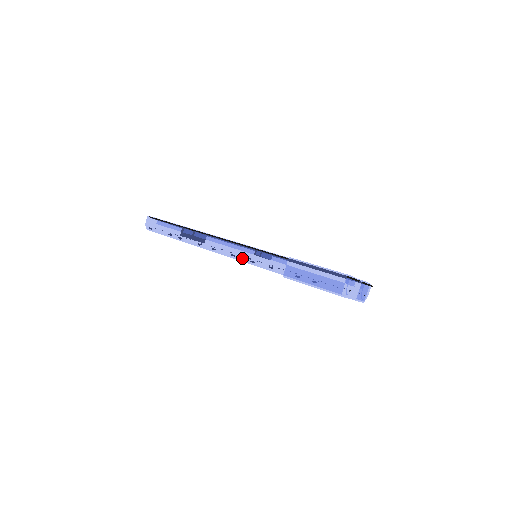
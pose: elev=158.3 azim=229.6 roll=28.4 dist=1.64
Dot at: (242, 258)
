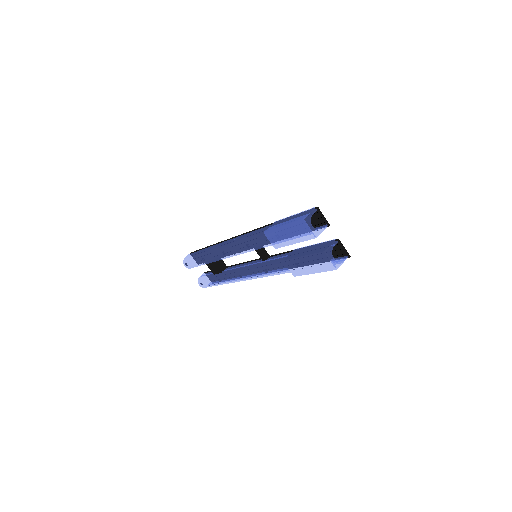
Dot at: (240, 241)
